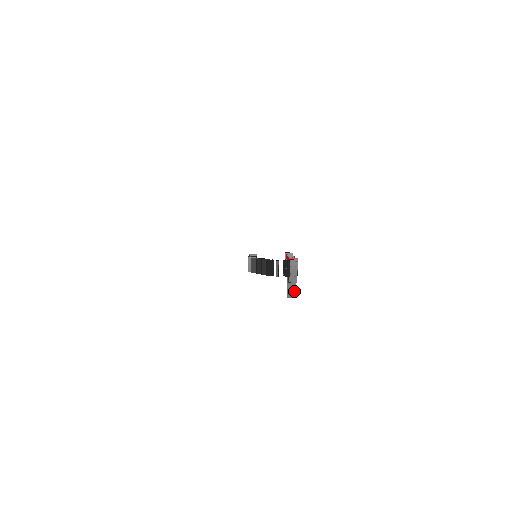
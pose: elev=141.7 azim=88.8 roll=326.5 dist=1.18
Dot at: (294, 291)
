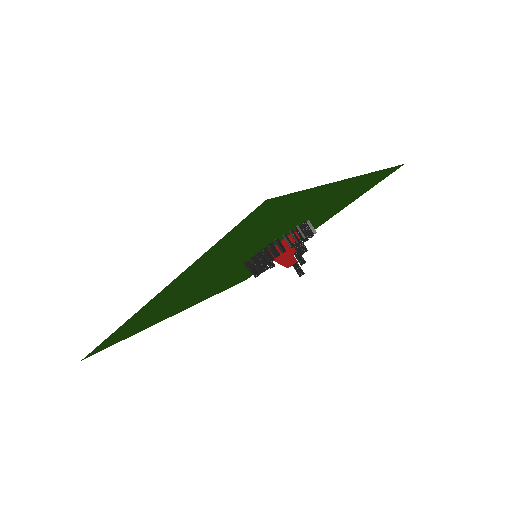
Dot at: (301, 269)
